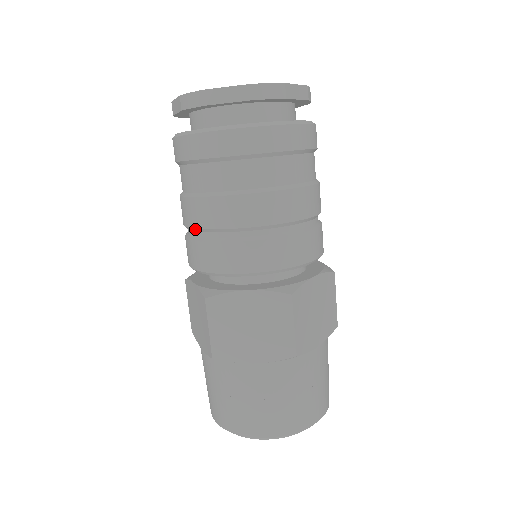
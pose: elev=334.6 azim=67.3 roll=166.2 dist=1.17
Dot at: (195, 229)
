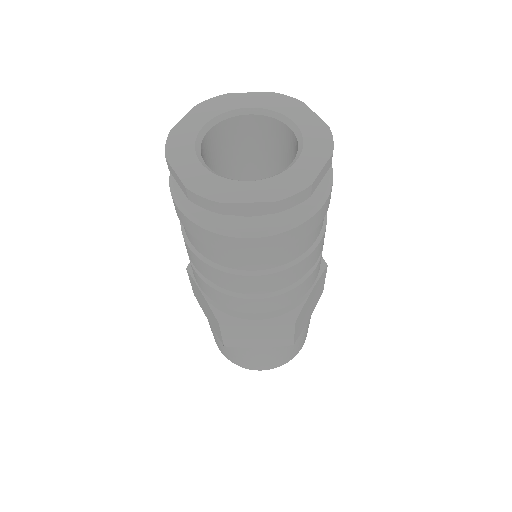
Dot at: (206, 277)
